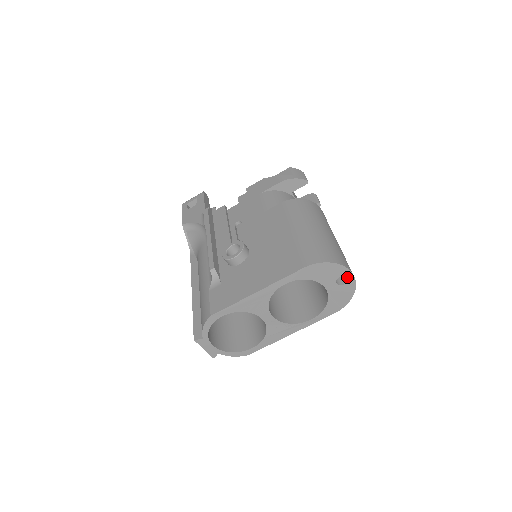
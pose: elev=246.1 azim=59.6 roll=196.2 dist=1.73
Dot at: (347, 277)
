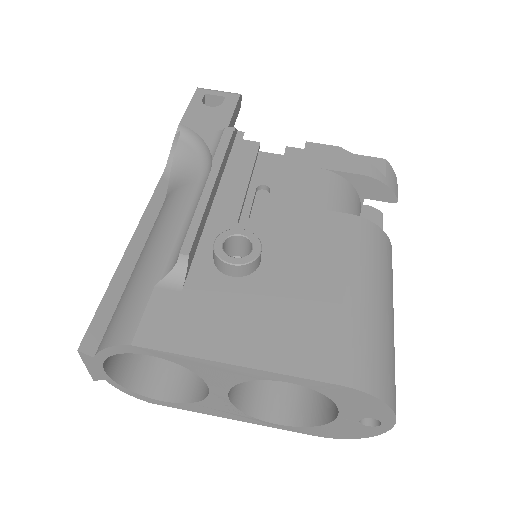
Dot at: (382, 423)
